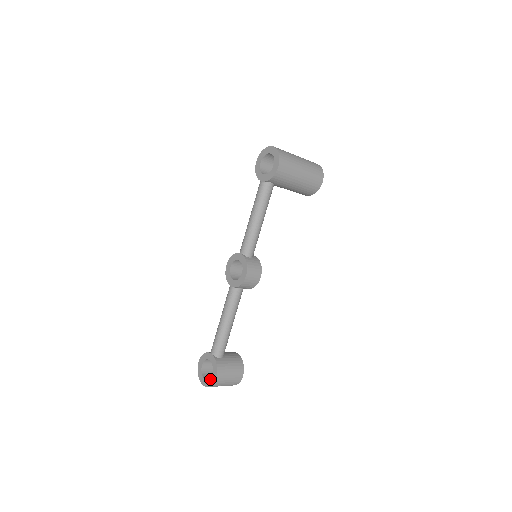
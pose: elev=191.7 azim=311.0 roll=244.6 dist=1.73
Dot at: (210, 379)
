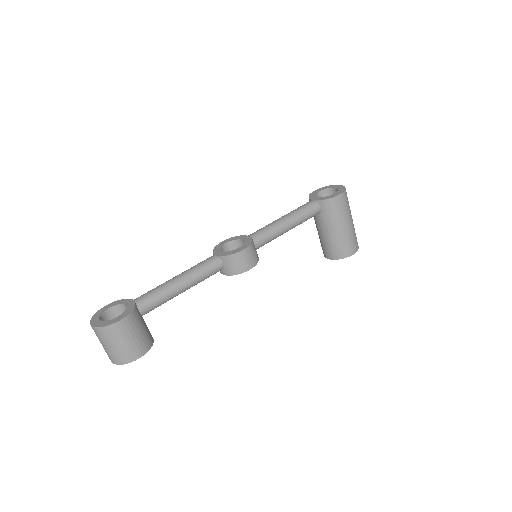
Dot at: (109, 320)
